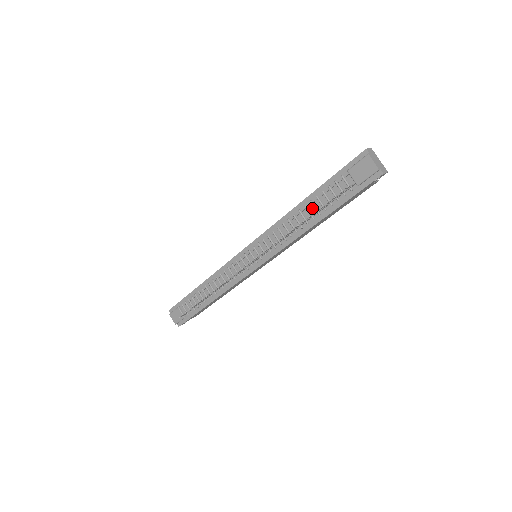
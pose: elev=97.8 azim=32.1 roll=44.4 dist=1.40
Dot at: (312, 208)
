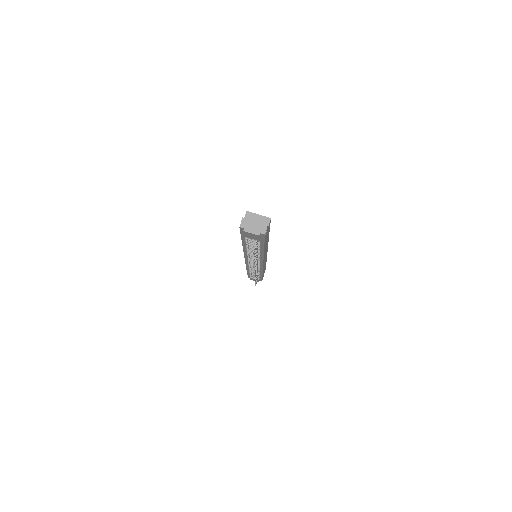
Dot at: (252, 247)
